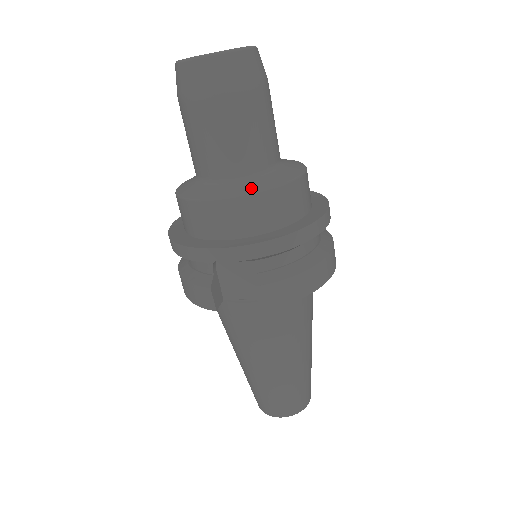
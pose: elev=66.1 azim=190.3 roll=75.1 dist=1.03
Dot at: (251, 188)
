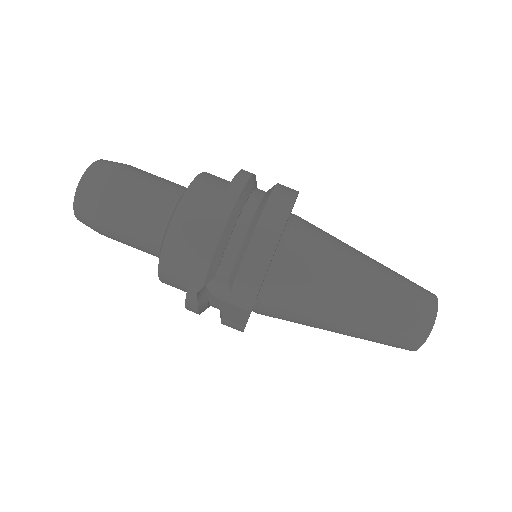
Dot at: (164, 238)
